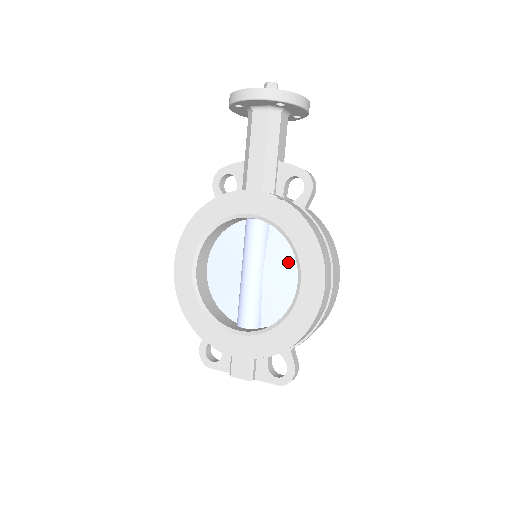
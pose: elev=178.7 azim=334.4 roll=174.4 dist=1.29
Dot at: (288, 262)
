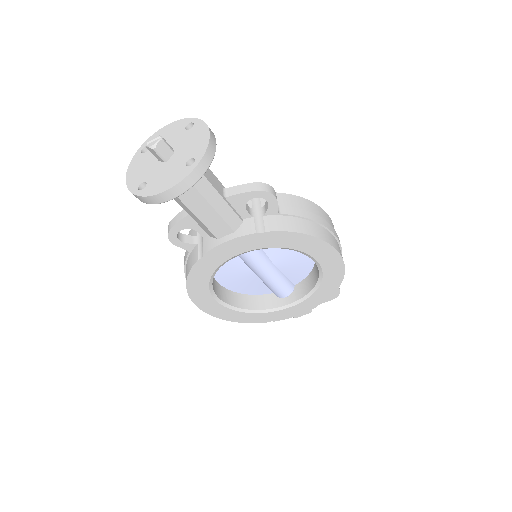
Dot at: occluded
